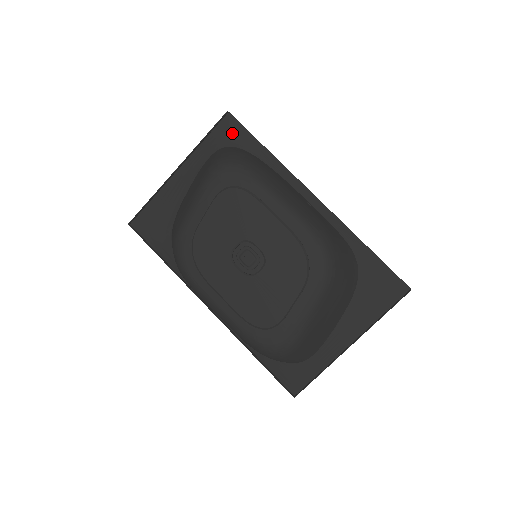
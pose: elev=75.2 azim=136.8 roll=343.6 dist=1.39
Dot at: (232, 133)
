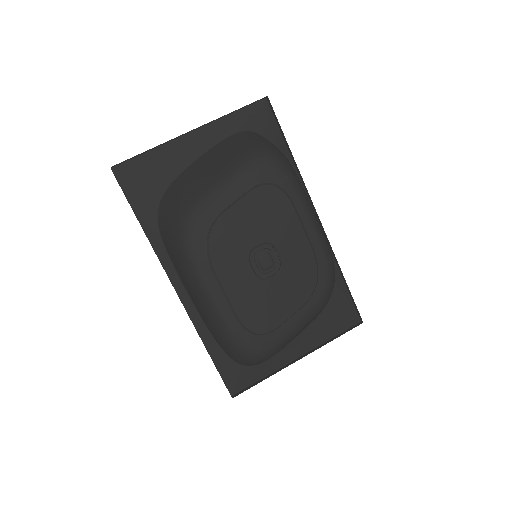
Dot at: (263, 120)
